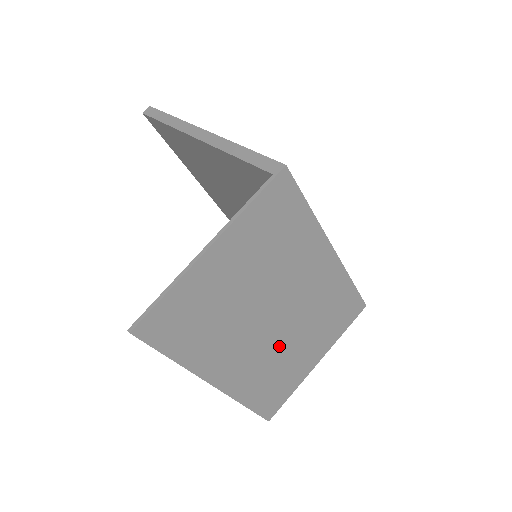
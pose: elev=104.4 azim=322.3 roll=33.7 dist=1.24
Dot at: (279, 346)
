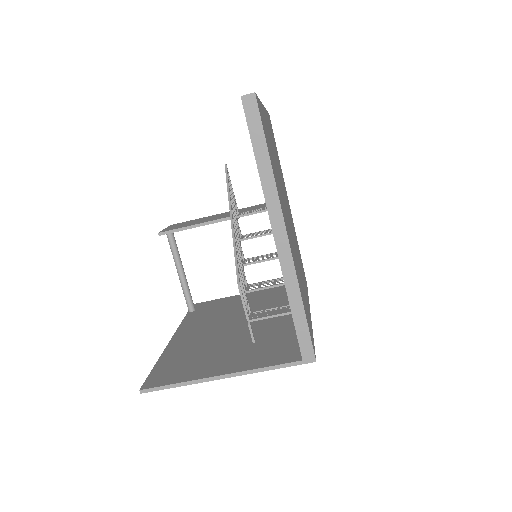
Dot at: occluded
